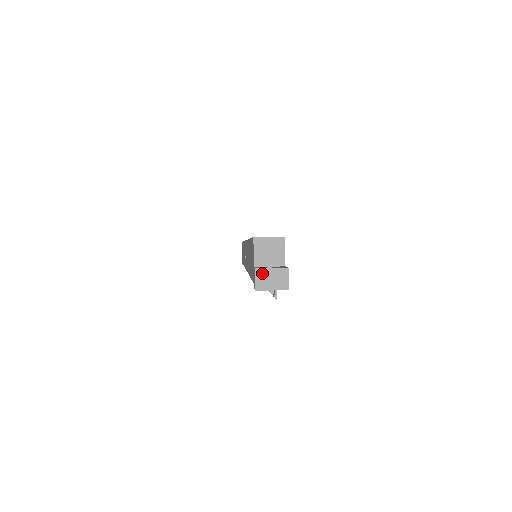
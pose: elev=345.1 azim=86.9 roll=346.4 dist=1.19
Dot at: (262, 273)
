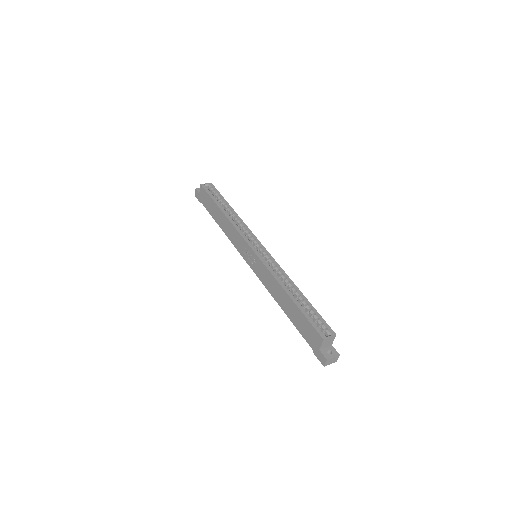
Dot at: (329, 360)
